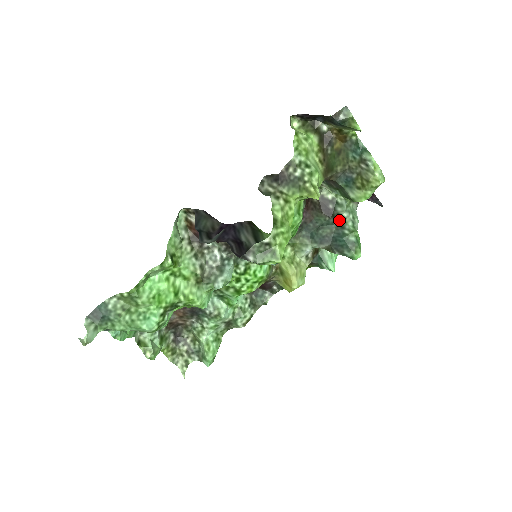
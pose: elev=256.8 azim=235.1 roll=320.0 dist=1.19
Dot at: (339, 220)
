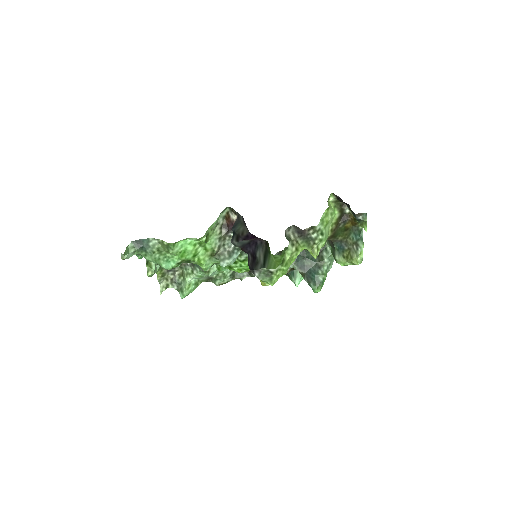
Dot at: (320, 261)
